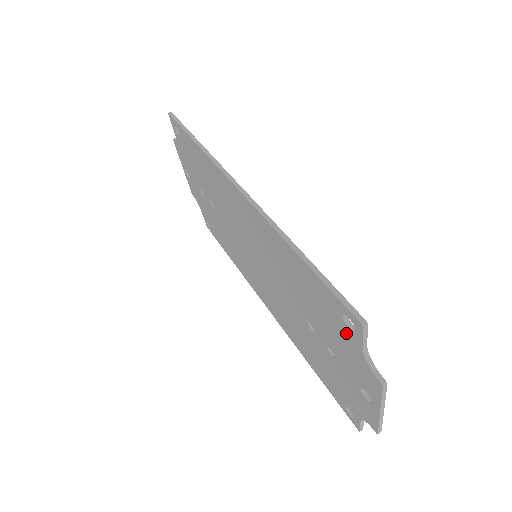
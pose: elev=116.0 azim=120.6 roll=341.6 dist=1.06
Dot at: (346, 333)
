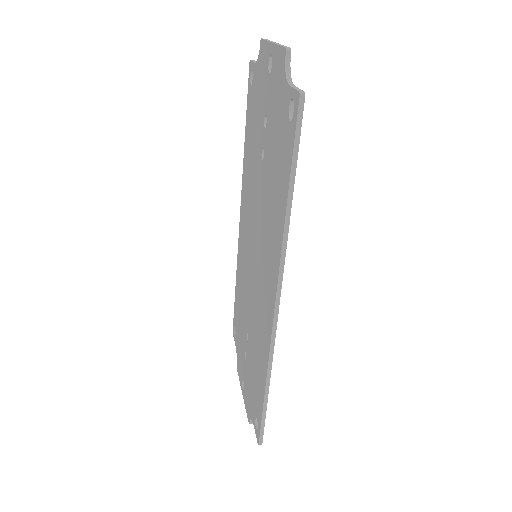
Dot at: (254, 84)
